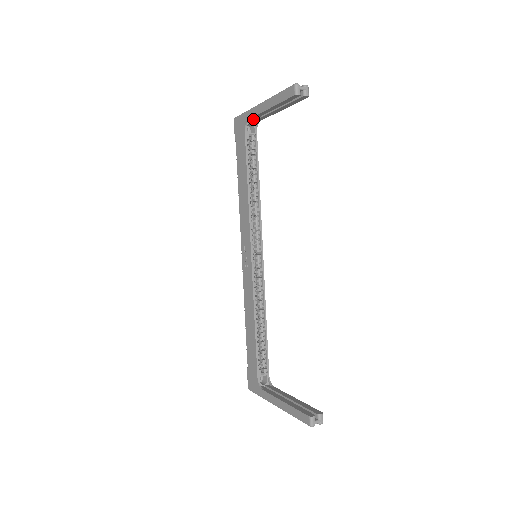
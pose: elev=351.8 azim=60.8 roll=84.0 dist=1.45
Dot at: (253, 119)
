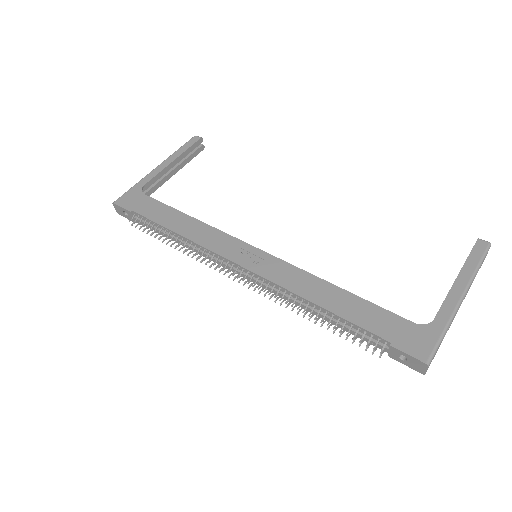
Dot at: (147, 187)
